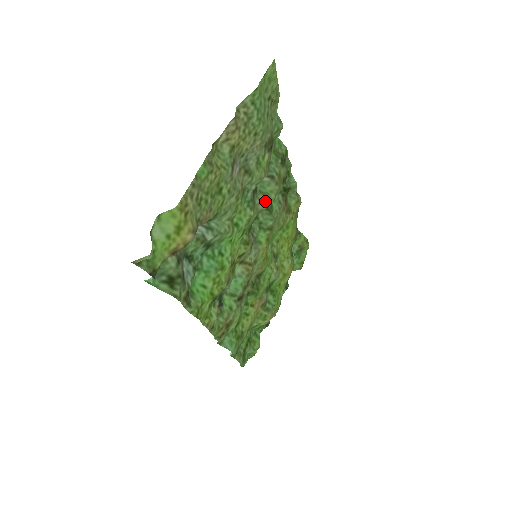
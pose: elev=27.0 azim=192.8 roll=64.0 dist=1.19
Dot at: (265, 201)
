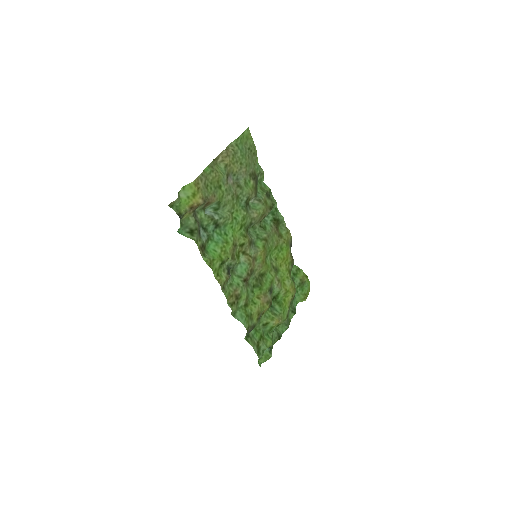
Dot at: (256, 213)
